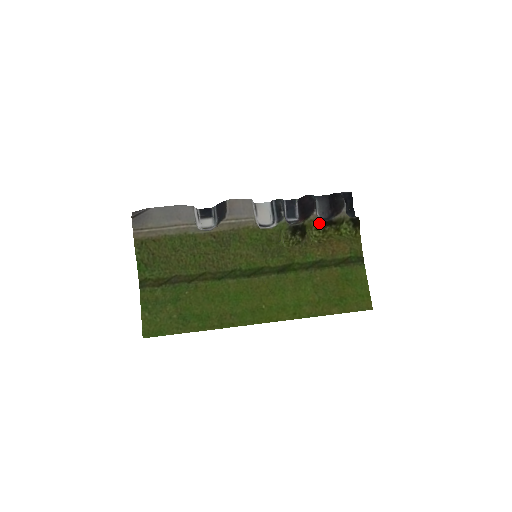
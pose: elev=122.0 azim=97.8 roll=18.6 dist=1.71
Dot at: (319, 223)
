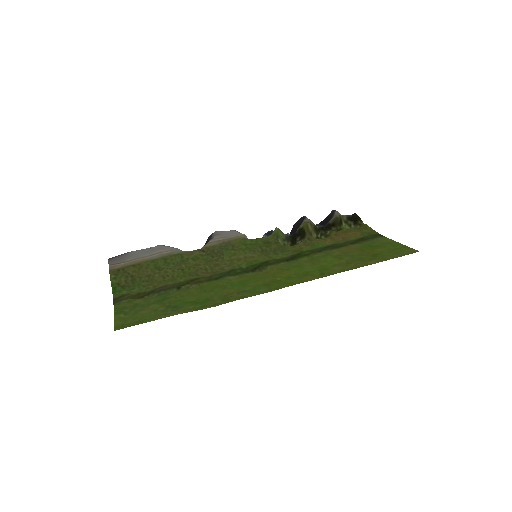
Dot at: (317, 229)
